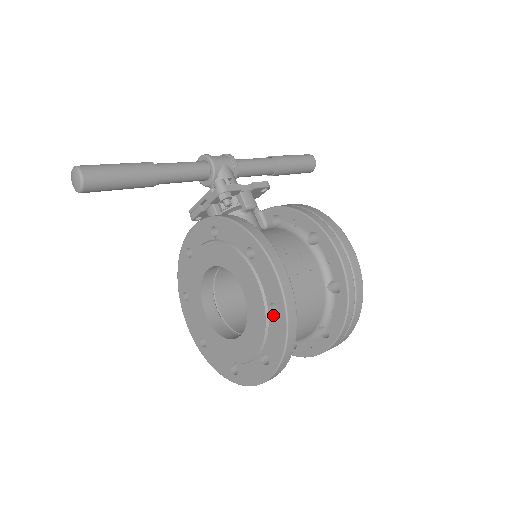
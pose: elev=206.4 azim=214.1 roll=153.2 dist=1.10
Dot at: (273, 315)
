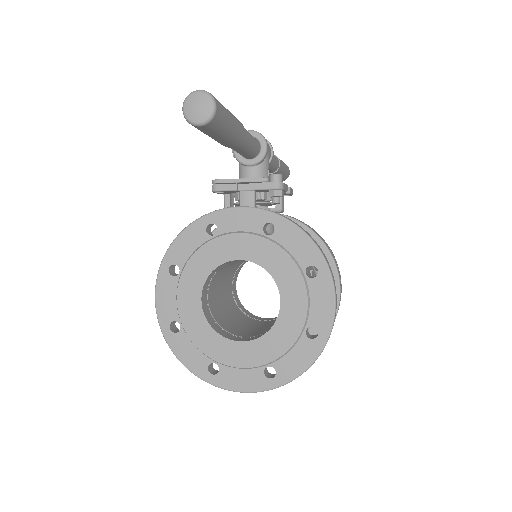
Dot at: (308, 337)
